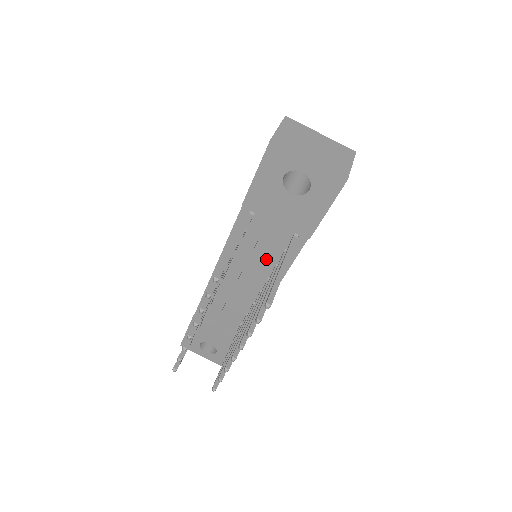
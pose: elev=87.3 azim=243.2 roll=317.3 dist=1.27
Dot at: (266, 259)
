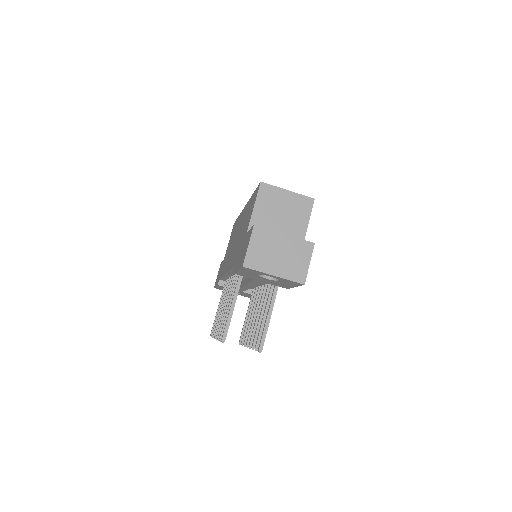
Dot at: occluded
